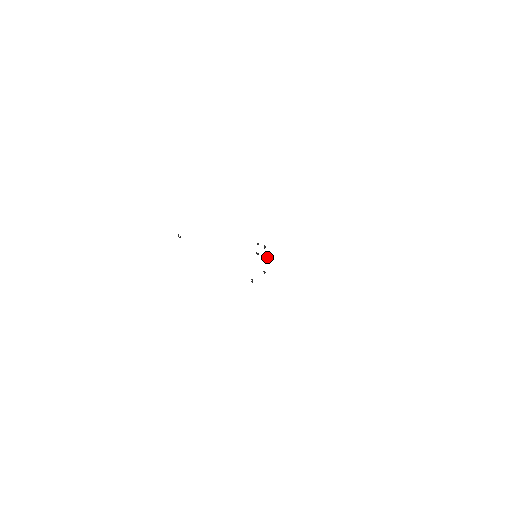
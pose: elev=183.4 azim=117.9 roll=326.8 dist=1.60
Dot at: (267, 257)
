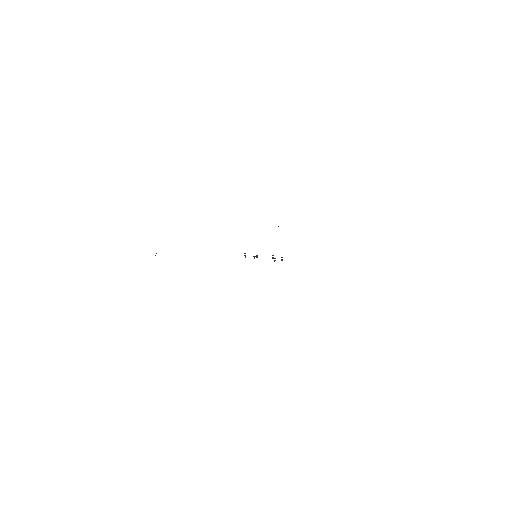
Dot at: occluded
